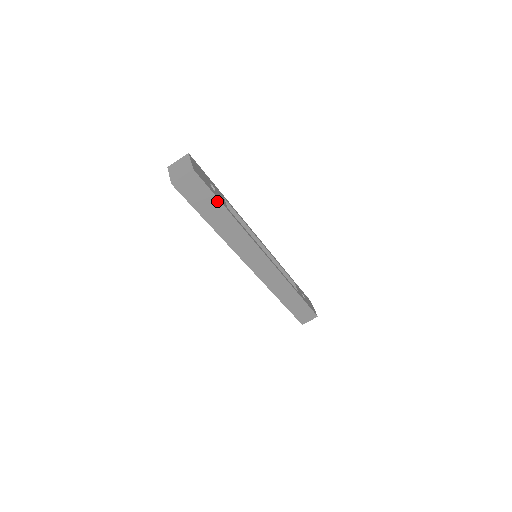
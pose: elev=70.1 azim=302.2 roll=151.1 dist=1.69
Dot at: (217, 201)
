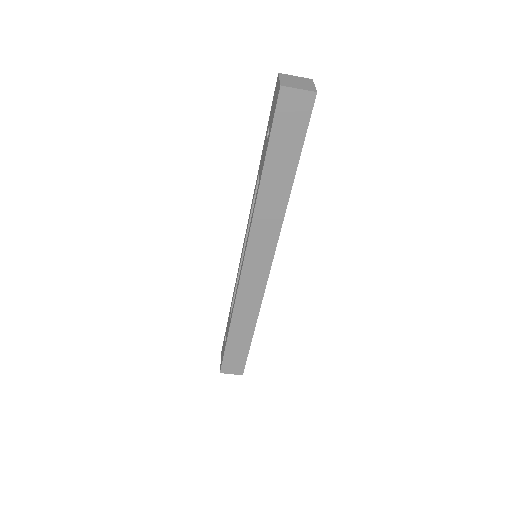
Dot at: (298, 153)
